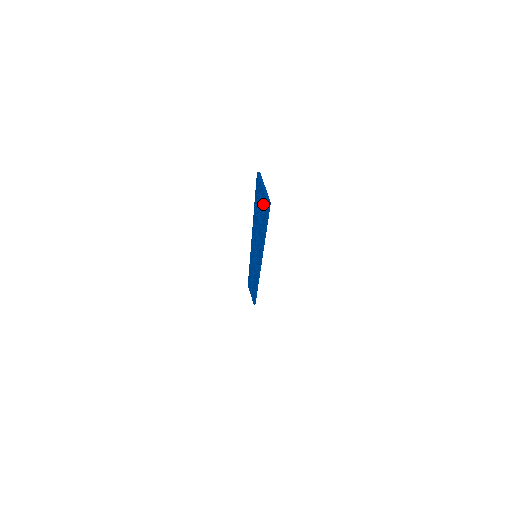
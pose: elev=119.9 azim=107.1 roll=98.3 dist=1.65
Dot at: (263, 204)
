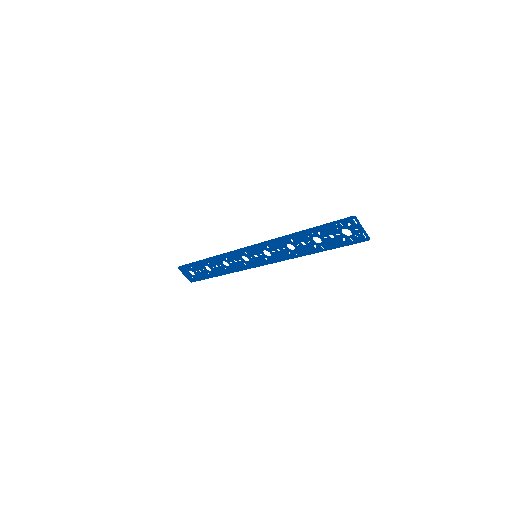
Dot at: (350, 237)
